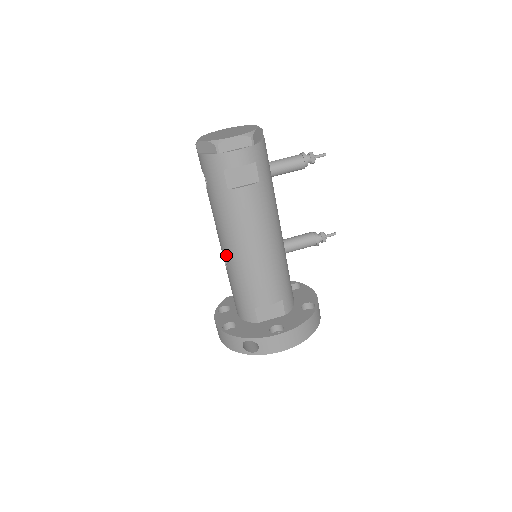
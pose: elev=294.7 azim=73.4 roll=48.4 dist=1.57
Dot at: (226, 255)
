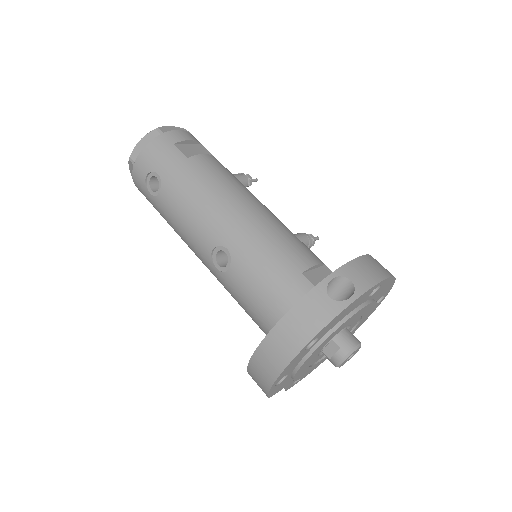
Dot at: (222, 236)
